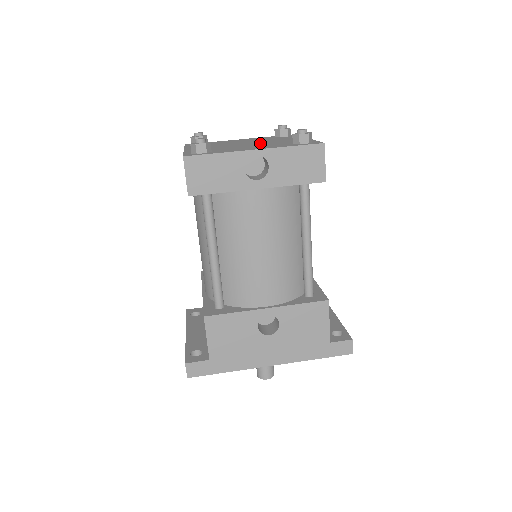
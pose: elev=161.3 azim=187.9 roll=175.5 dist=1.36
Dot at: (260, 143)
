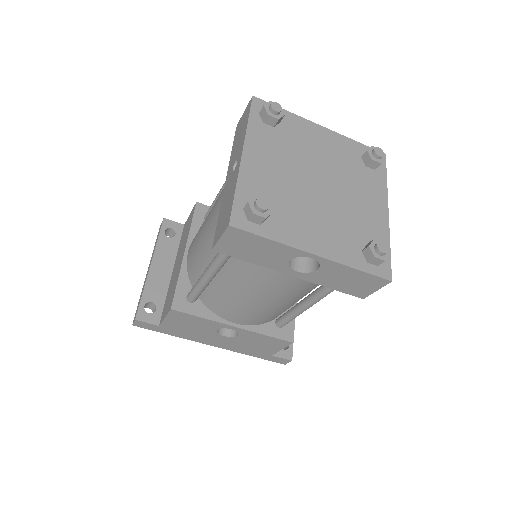
Dot at: (333, 200)
